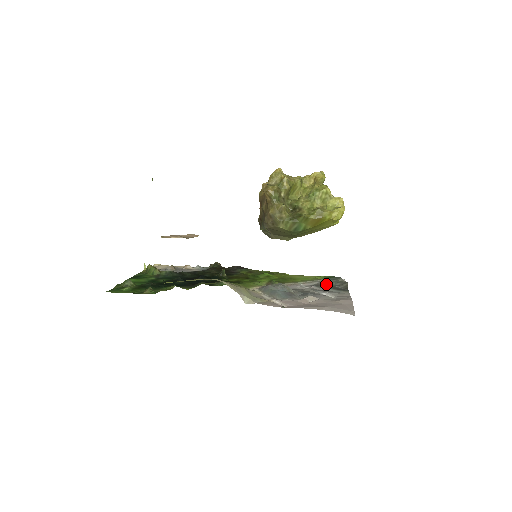
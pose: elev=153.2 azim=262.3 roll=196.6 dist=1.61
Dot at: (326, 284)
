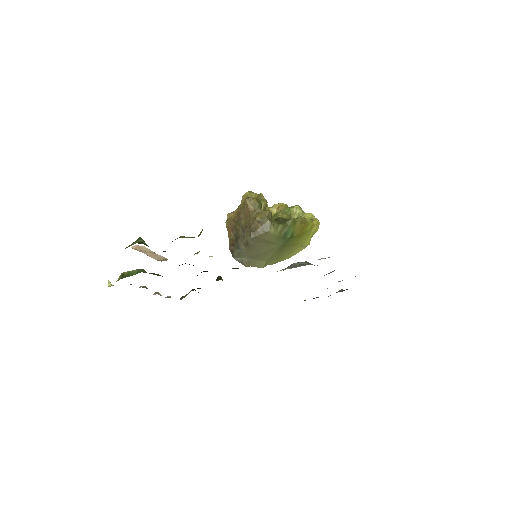
Dot at: occluded
